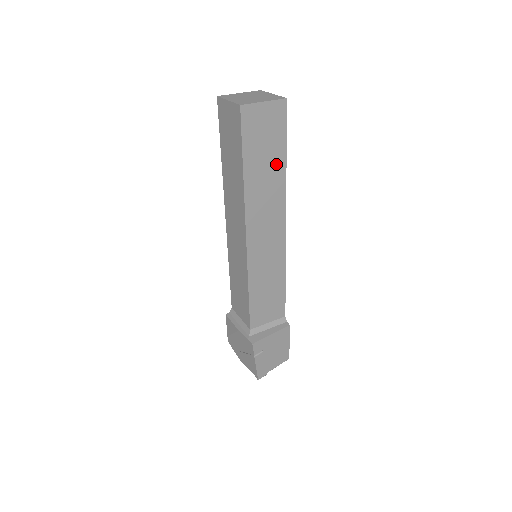
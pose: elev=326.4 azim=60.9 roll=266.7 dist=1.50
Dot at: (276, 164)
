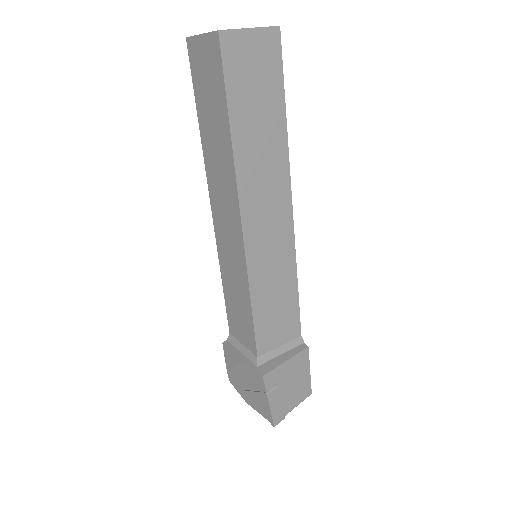
Dot at: (273, 120)
